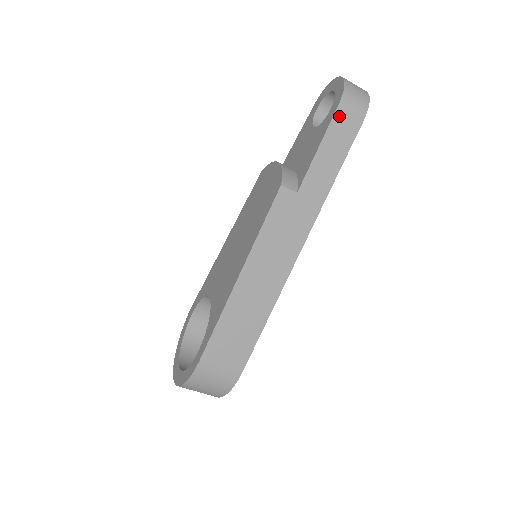
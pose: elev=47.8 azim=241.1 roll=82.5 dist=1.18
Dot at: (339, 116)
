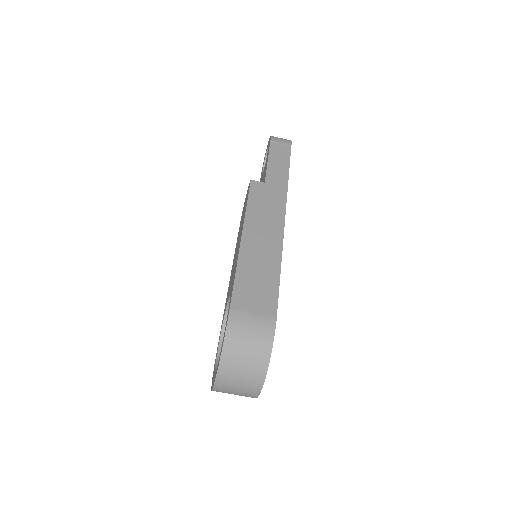
Dot at: (274, 144)
